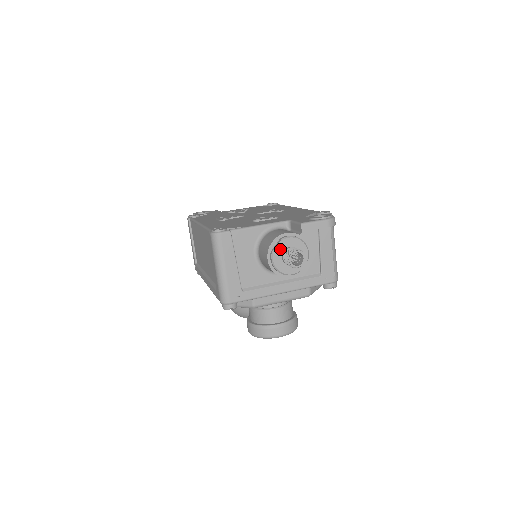
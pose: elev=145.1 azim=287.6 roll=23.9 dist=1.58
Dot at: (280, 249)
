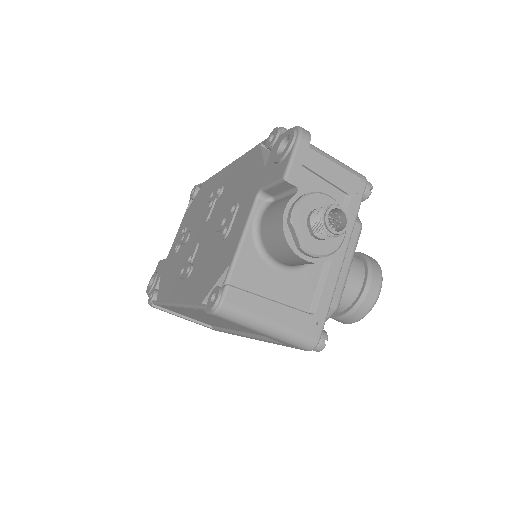
Dot at: (303, 234)
